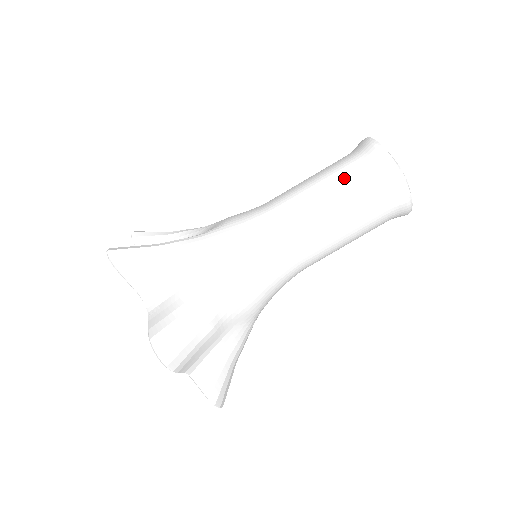
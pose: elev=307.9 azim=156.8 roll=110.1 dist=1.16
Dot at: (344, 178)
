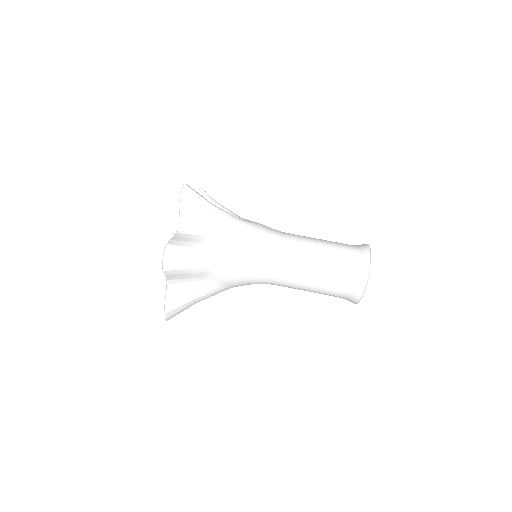
Dot at: (336, 253)
